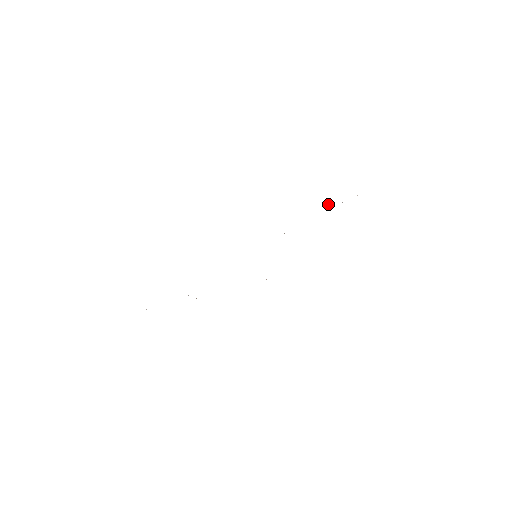
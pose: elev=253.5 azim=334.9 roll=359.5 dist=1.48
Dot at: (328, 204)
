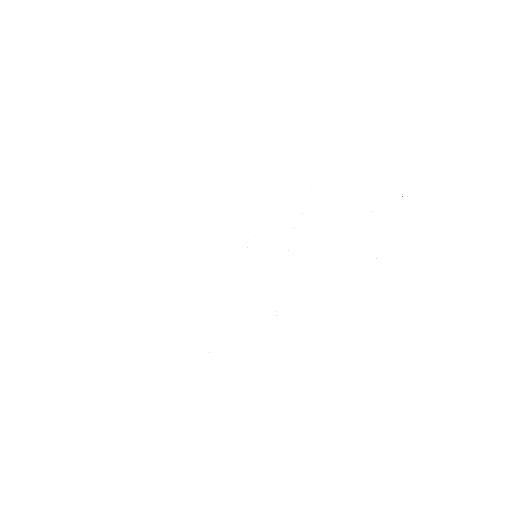
Dot at: occluded
